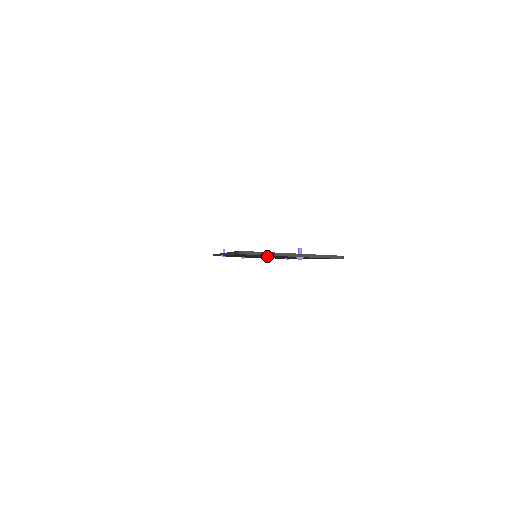
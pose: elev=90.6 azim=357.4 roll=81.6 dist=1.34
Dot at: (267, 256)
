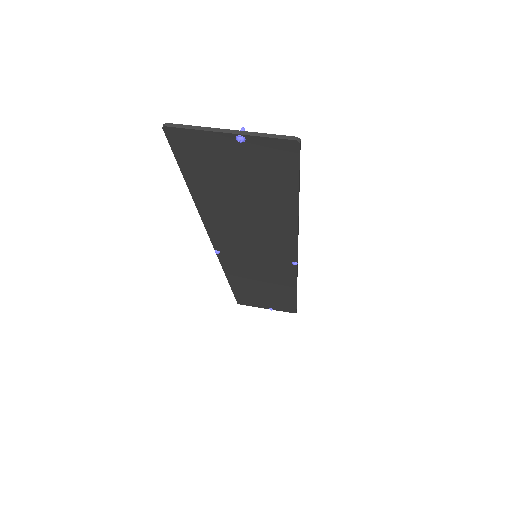
Dot at: (231, 191)
